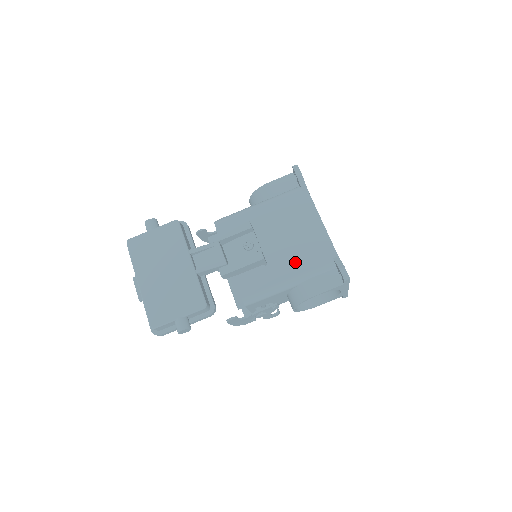
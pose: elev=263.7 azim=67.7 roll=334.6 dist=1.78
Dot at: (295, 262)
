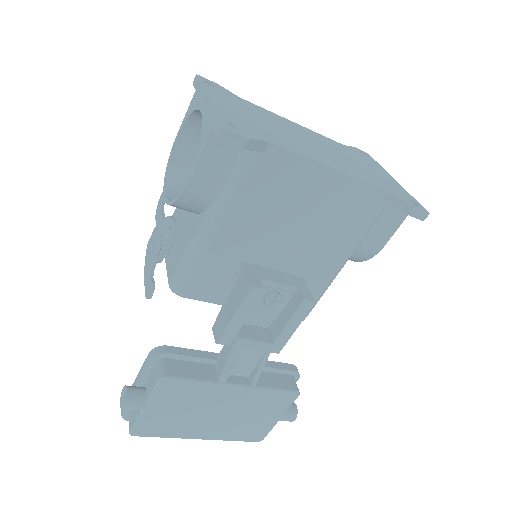
Dot at: (334, 244)
